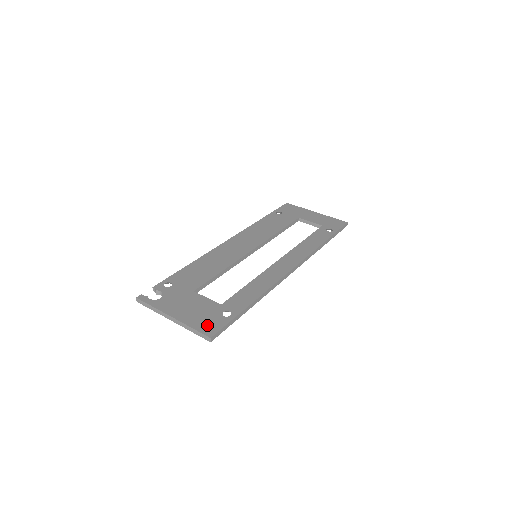
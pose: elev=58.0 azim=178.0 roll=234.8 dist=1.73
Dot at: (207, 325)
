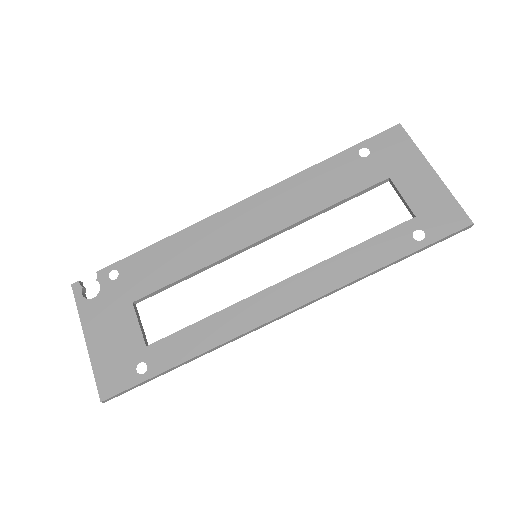
Dot at: (110, 377)
